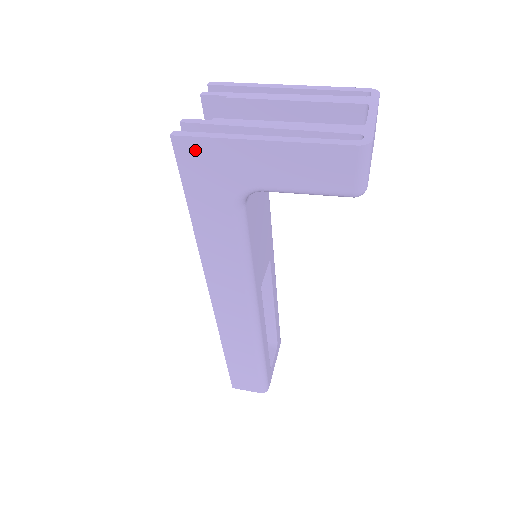
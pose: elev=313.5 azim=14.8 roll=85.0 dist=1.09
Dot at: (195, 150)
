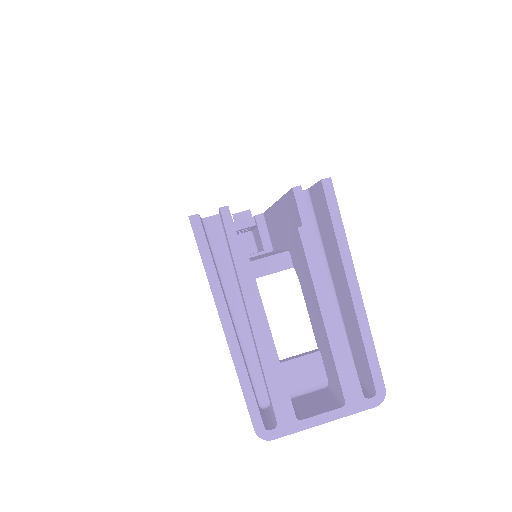
Dot at: occluded
